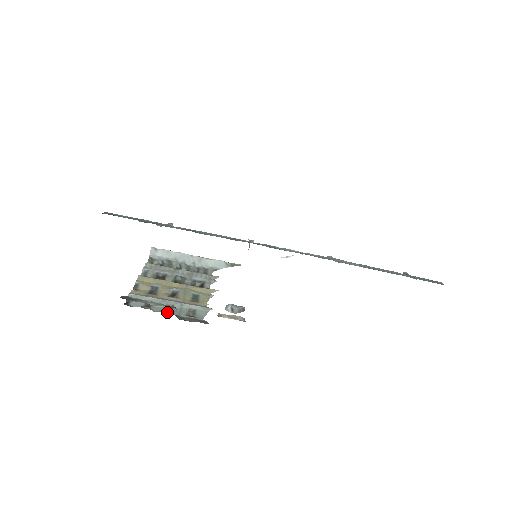
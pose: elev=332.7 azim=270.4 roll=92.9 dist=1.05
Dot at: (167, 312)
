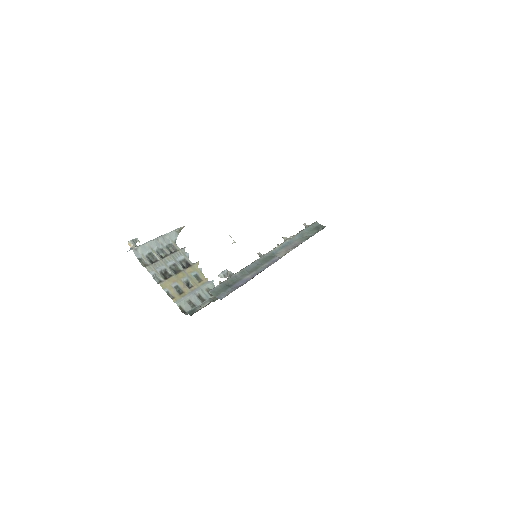
Dot at: occluded
